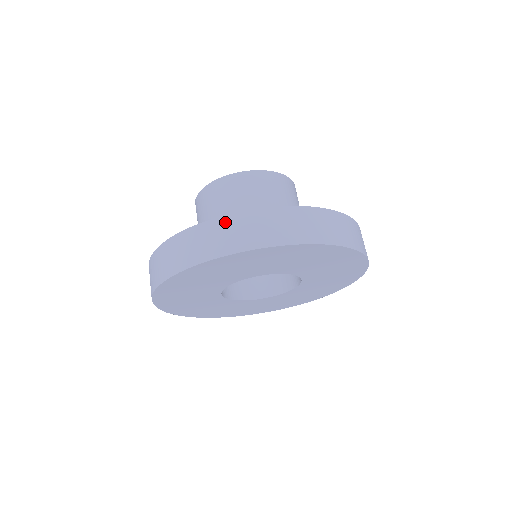
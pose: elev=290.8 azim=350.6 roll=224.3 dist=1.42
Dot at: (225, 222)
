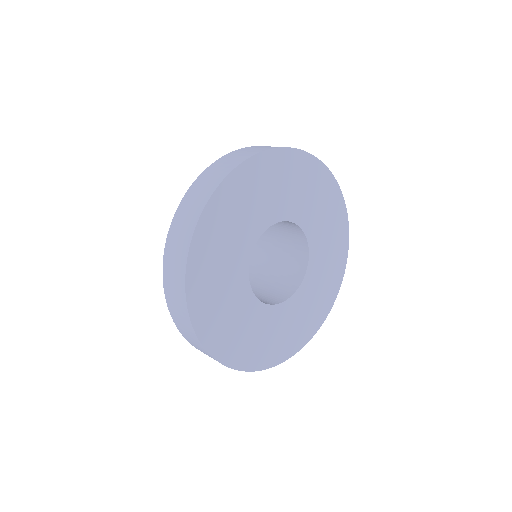
Dot at: occluded
